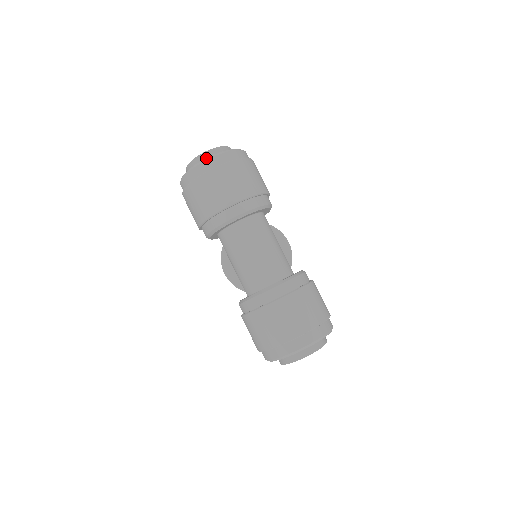
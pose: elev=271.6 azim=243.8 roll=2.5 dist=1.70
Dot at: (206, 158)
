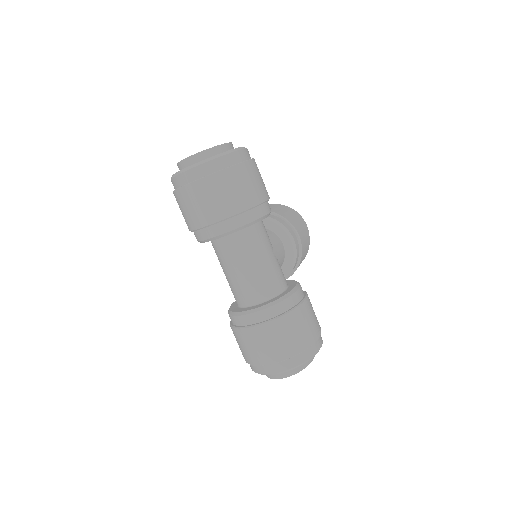
Dot at: (188, 166)
